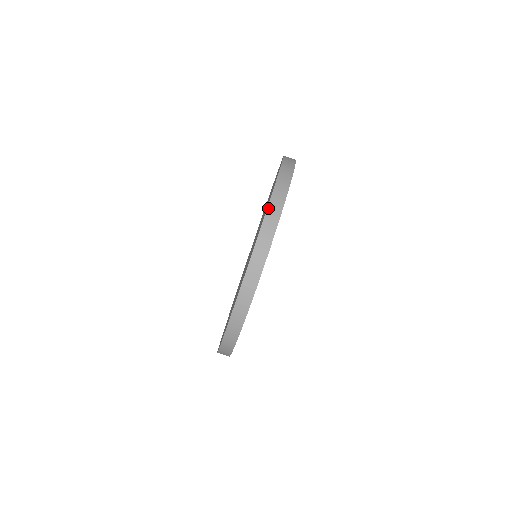
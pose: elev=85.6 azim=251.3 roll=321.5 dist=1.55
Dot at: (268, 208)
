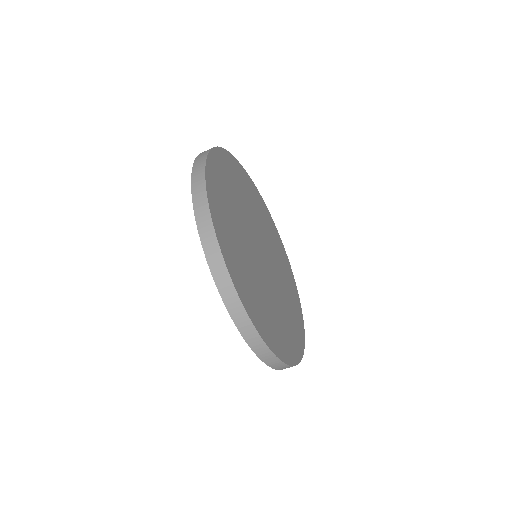
Dot at: (238, 328)
